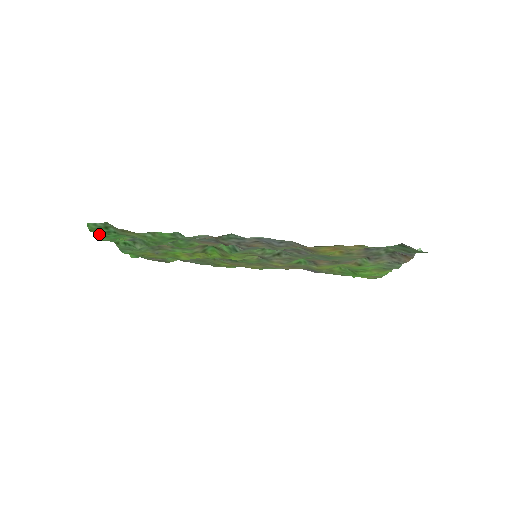
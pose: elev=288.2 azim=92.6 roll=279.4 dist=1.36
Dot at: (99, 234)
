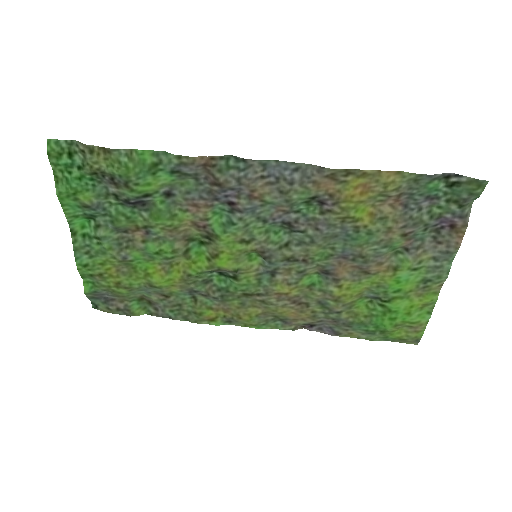
Dot at: (57, 175)
